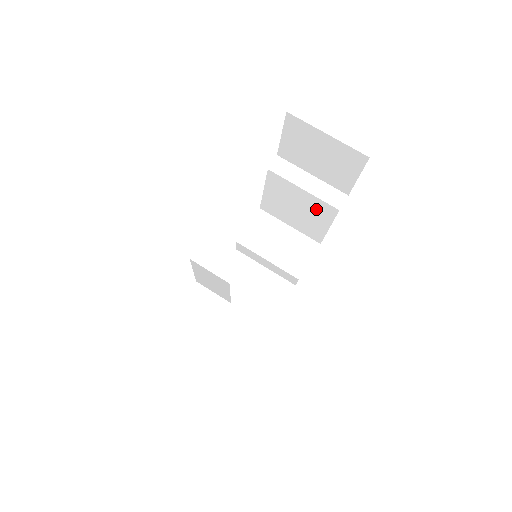
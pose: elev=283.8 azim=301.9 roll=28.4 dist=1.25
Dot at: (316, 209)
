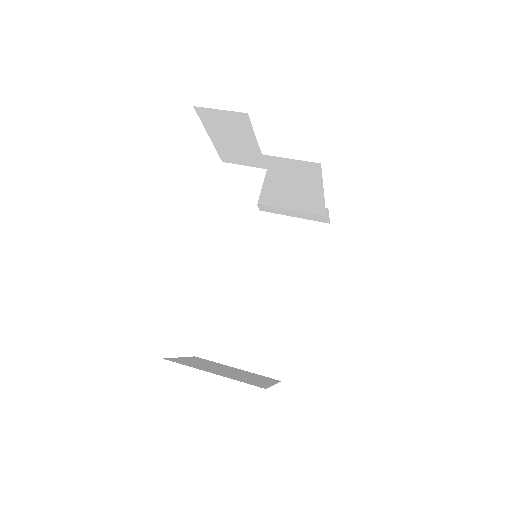
Dot at: (289, 293)
